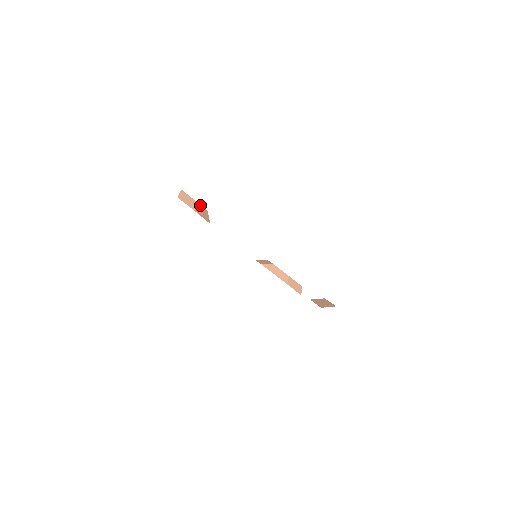
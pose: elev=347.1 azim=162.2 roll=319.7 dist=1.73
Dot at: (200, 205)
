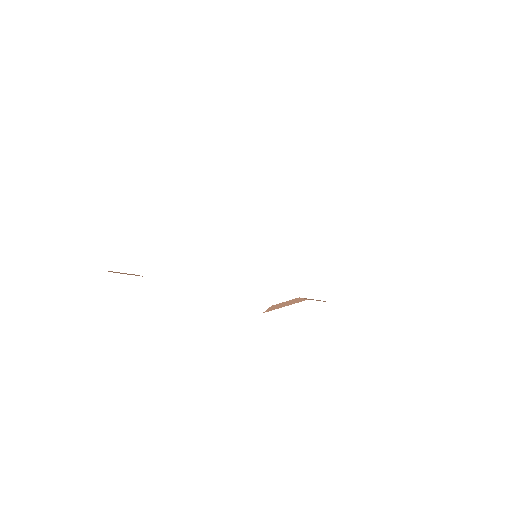
Dot at: occluded
